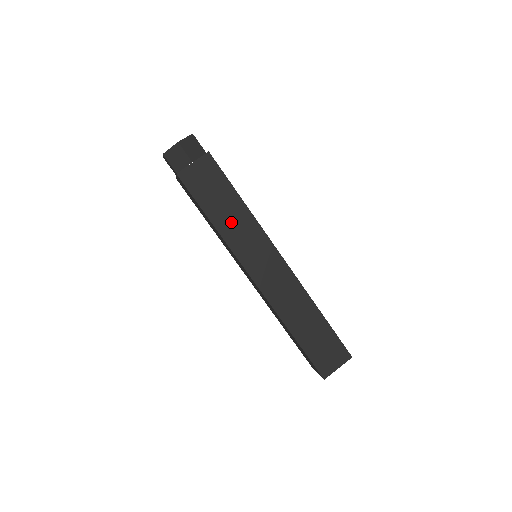
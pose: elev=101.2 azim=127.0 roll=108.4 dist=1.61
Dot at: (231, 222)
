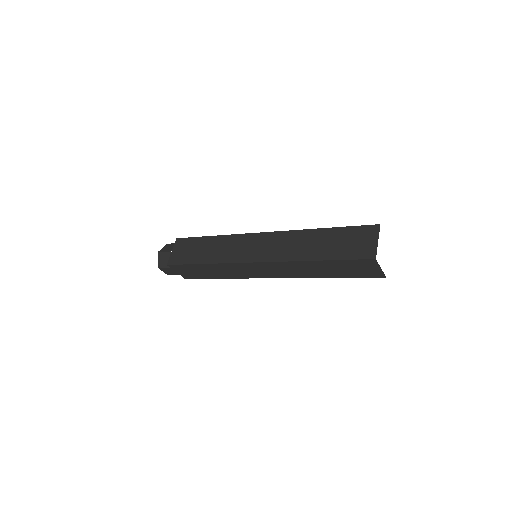
Dot at: (215, 252)
